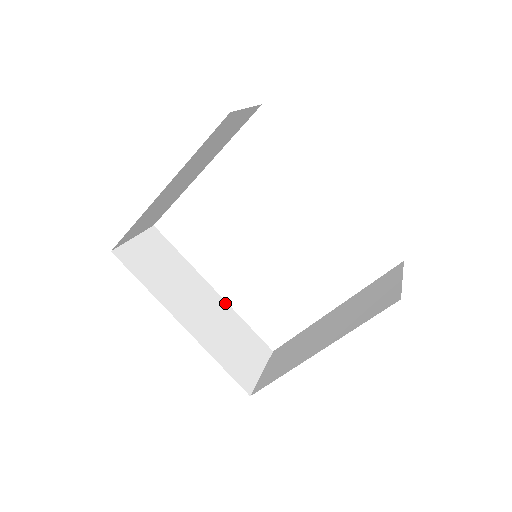
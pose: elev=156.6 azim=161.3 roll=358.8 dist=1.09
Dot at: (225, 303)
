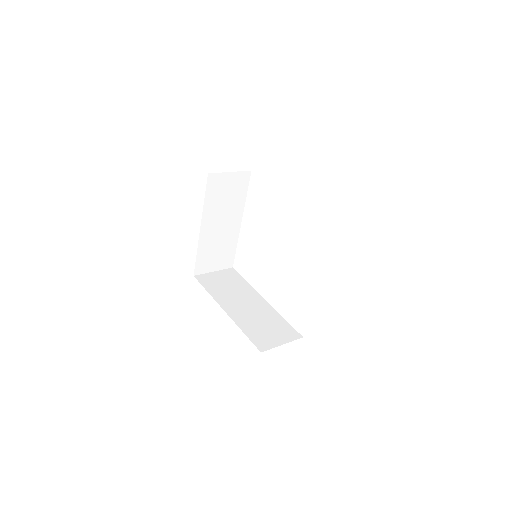
Dot at: (271, 307)
